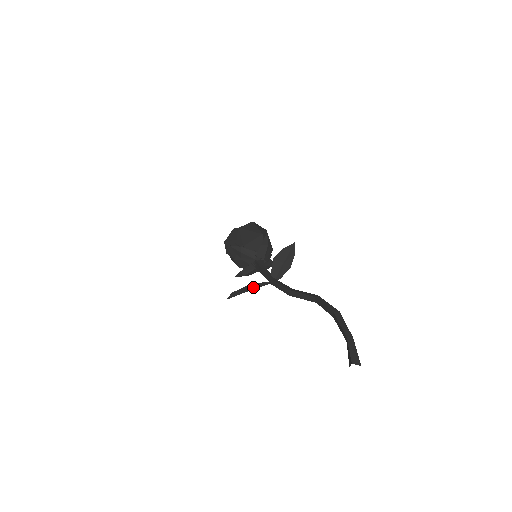
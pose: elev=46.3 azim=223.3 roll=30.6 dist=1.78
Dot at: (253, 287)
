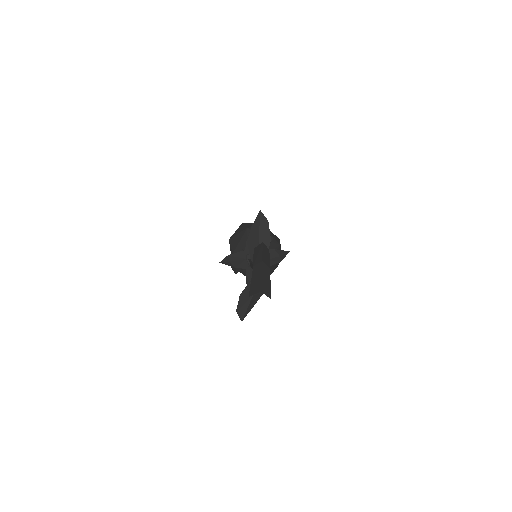
Dot at: occluded
